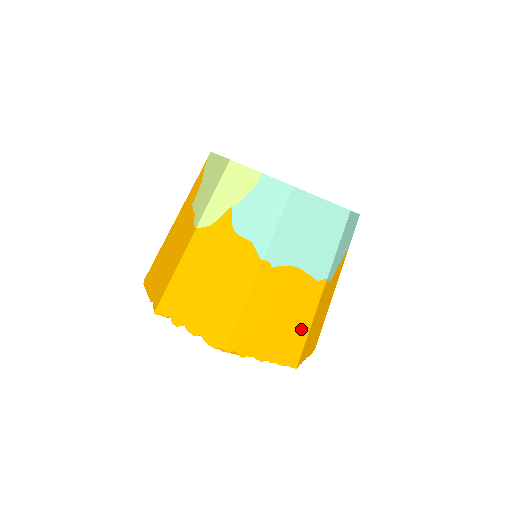
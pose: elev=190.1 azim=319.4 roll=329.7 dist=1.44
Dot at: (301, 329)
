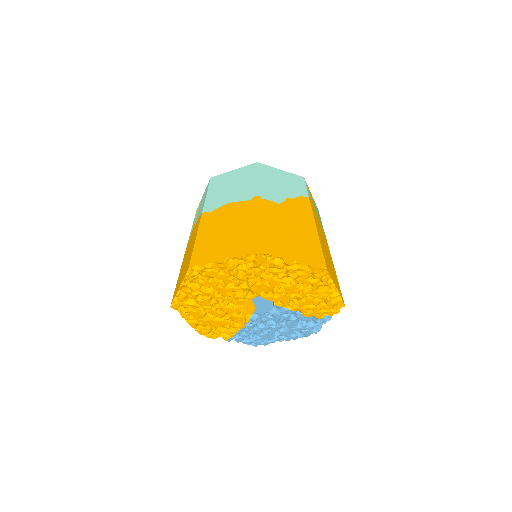
Dot at: (249, 229)
